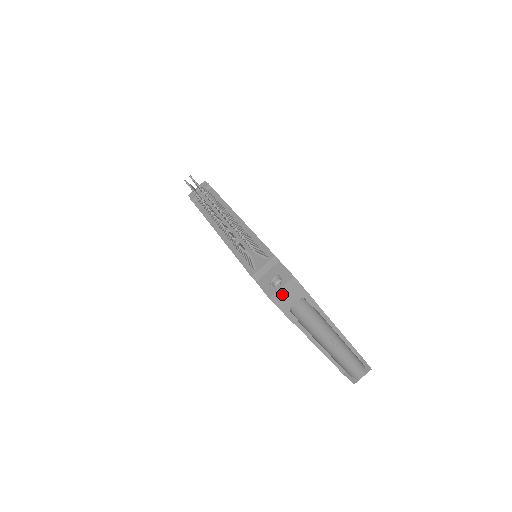
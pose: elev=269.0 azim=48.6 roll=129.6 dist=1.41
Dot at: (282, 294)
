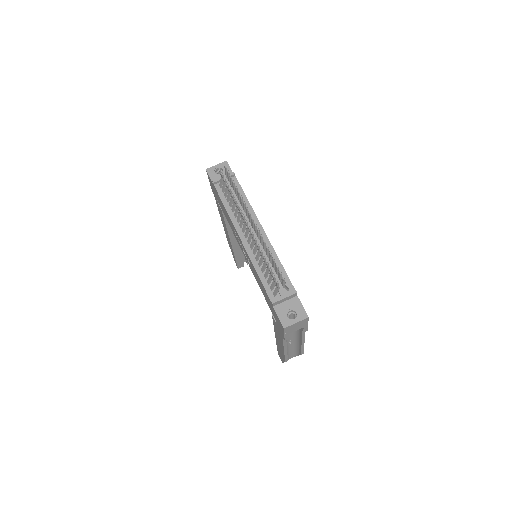
Dot at: (293, 326)
